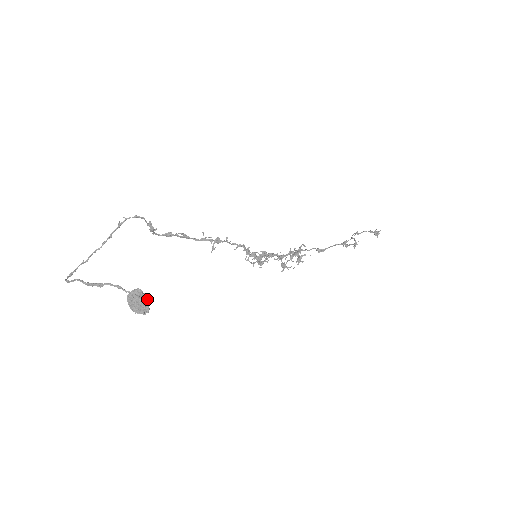
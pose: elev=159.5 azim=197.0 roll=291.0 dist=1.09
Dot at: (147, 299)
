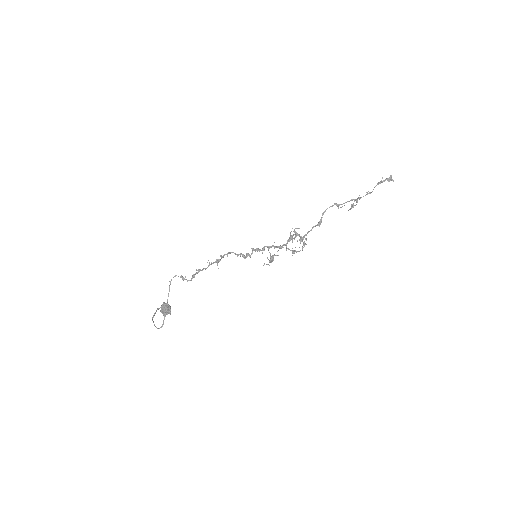
Dot at: (169, 306)
